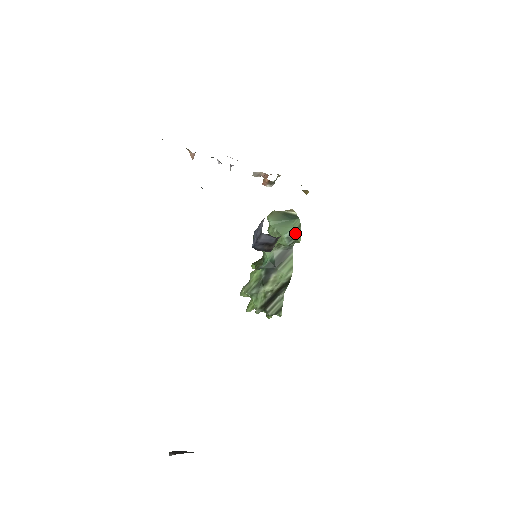
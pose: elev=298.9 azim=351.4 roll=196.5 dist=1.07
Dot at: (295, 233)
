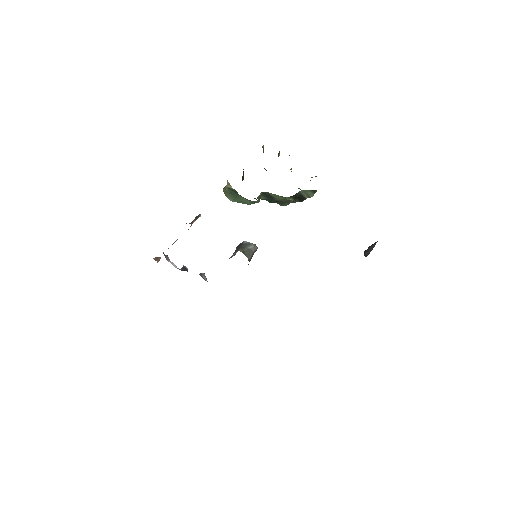
Dot at: (251, 201)
